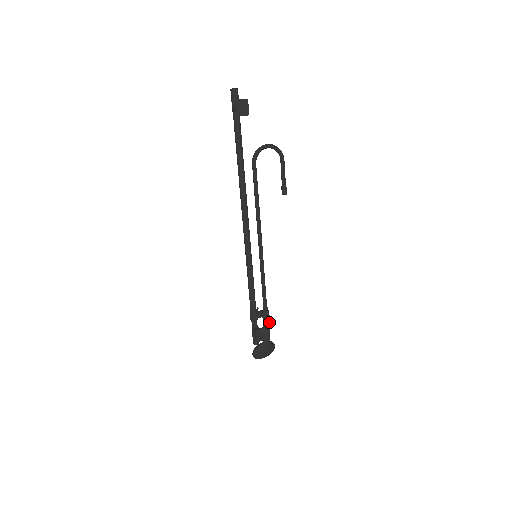
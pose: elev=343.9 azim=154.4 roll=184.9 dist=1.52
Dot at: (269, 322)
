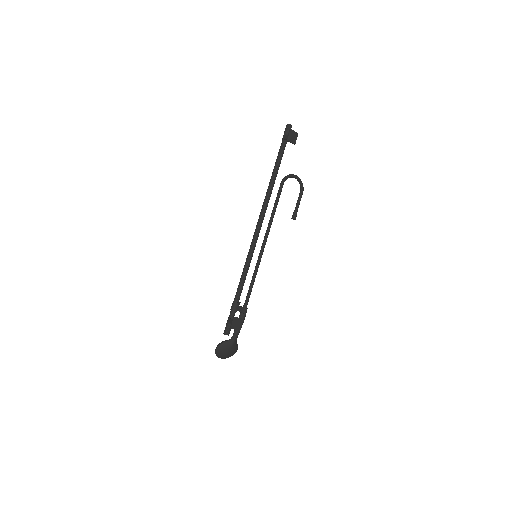
Dot at: occluded
